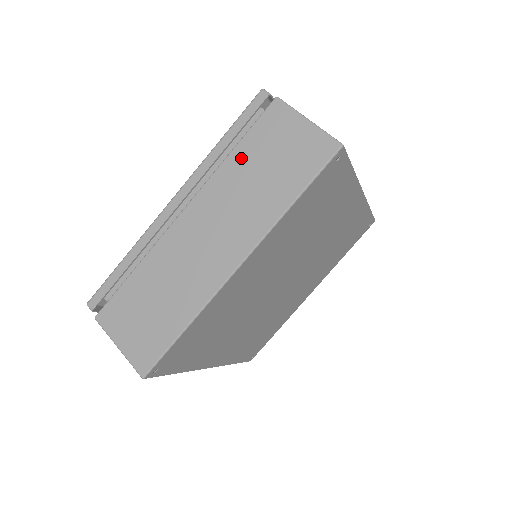
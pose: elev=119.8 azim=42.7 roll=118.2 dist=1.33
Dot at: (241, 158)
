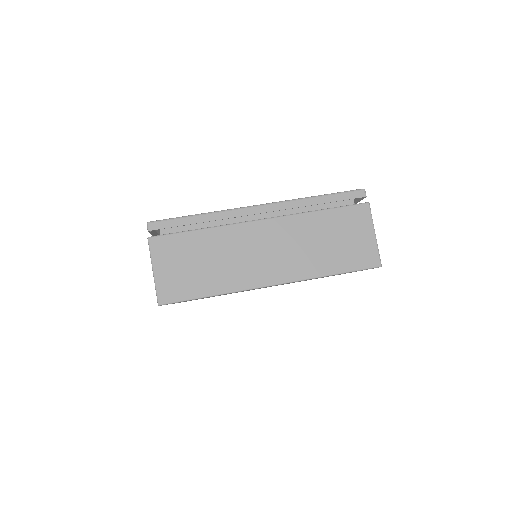
Dot at: (322, 220)
